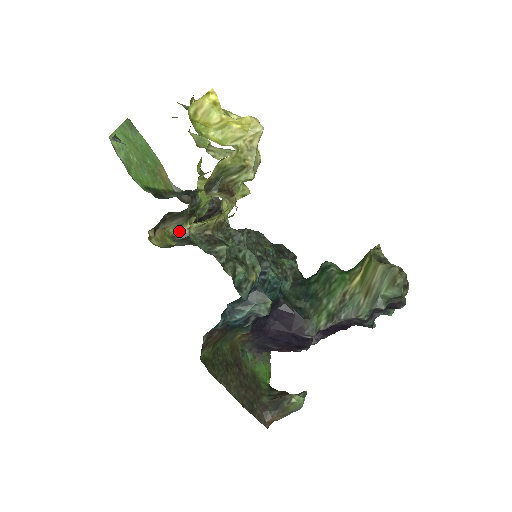
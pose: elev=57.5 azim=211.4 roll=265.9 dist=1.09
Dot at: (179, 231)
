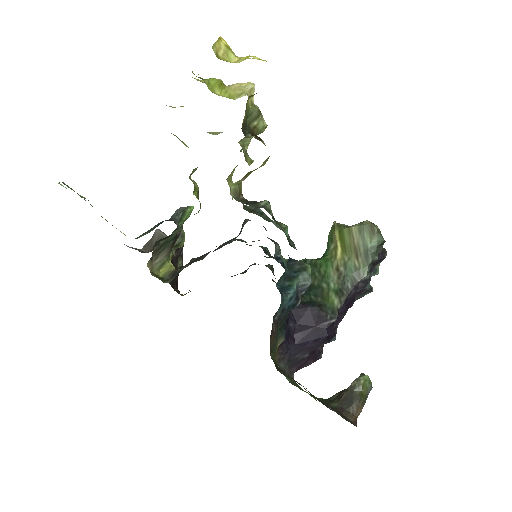
Dot at: (163, 272)
